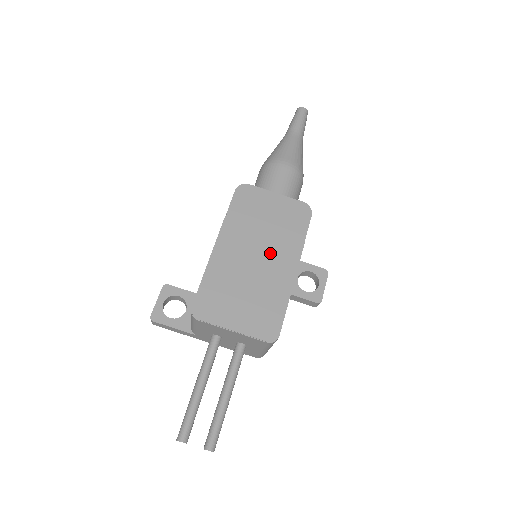
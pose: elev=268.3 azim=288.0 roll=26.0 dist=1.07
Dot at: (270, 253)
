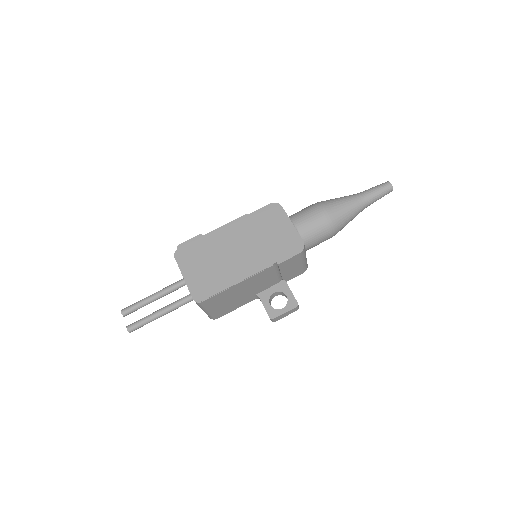
Dot at: (247, 254)
